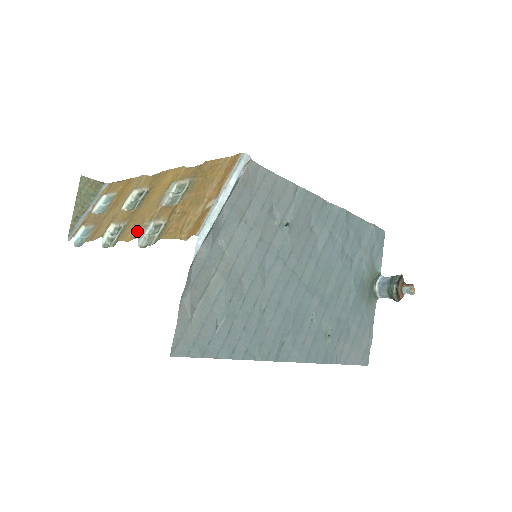
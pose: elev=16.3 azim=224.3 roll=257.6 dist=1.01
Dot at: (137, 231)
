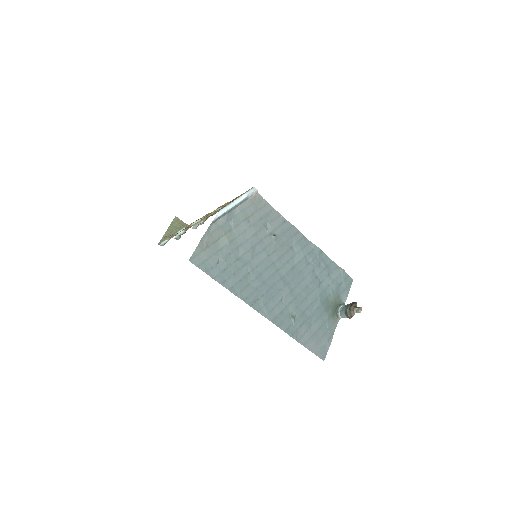
Dot at: occluded
